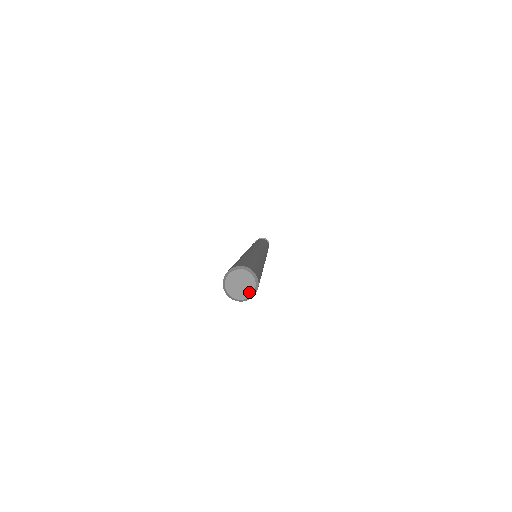
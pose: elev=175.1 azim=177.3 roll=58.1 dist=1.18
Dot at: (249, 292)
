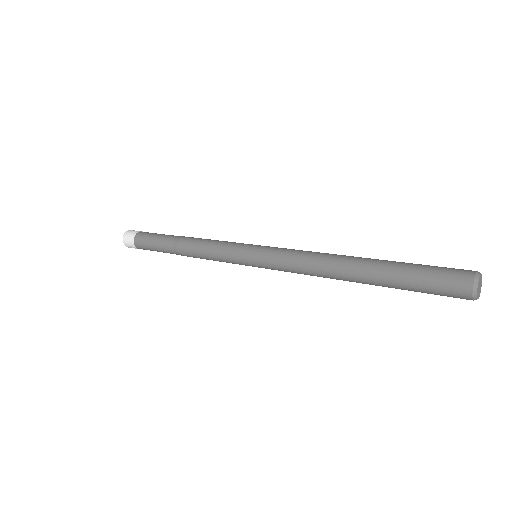
Dot at: (480, 292)
